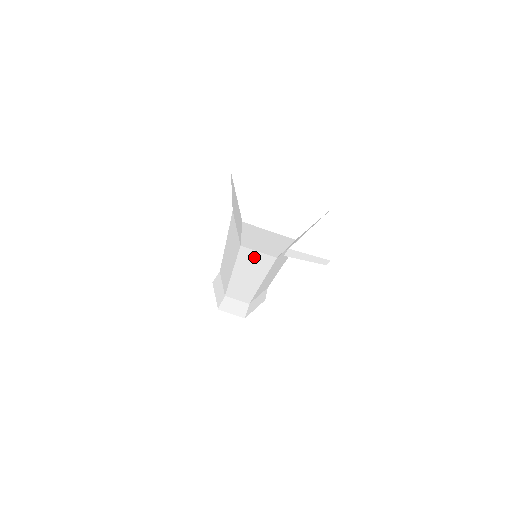
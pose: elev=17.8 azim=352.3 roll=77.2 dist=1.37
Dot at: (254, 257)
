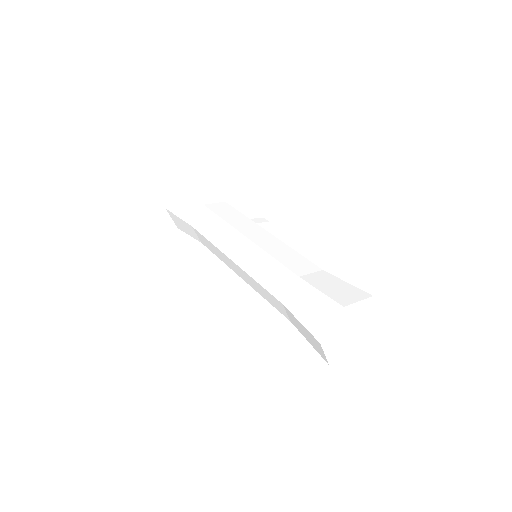
Dot at: (276, 303)
